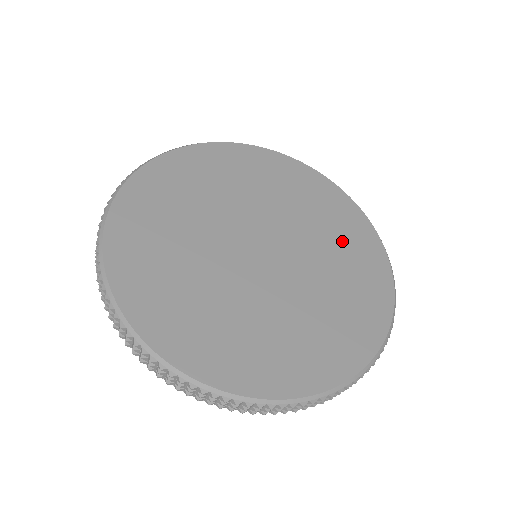
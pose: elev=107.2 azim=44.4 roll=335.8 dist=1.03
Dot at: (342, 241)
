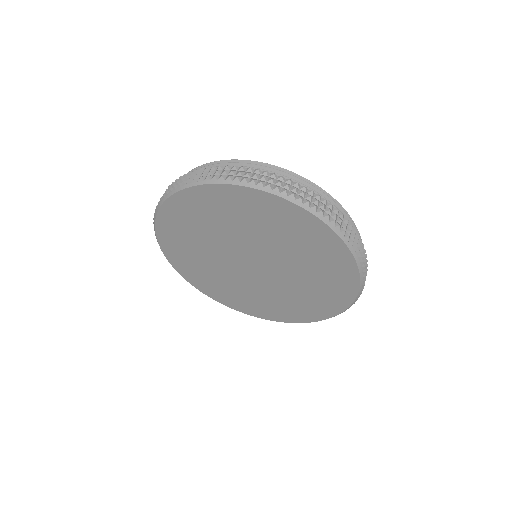
Dot at: (314, 257)
